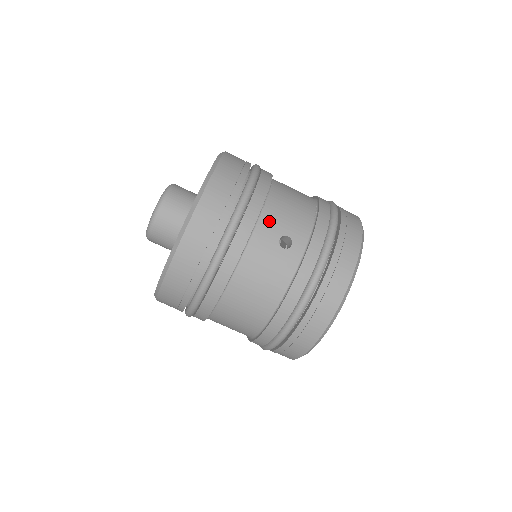
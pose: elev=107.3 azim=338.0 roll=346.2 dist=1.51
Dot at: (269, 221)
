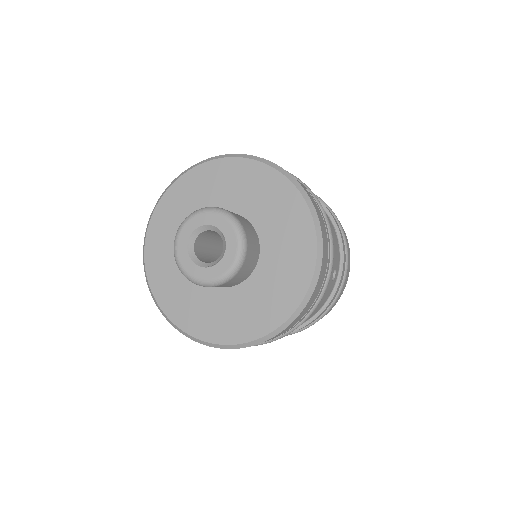
Dot at: occluded
